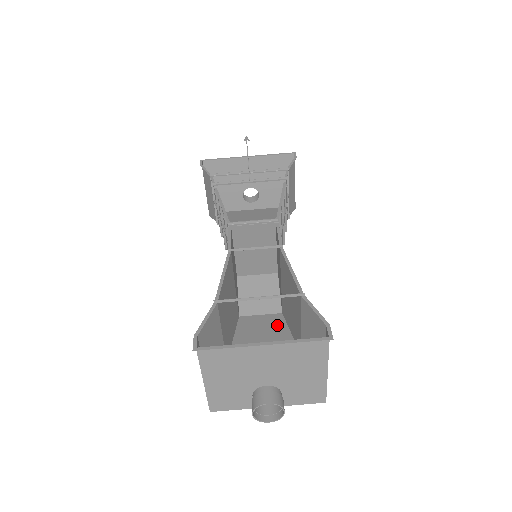
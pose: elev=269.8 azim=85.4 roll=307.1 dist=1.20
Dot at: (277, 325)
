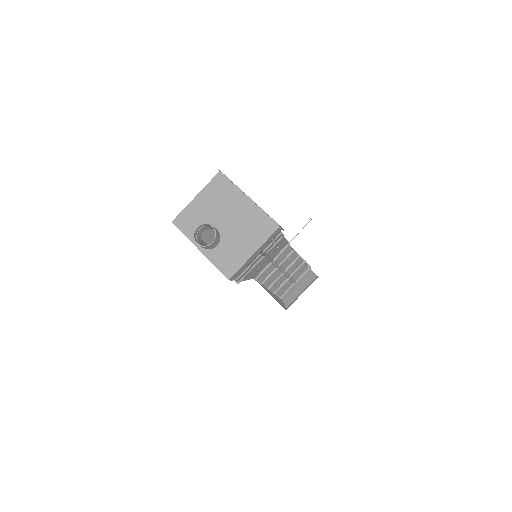
Dot at: occluded
